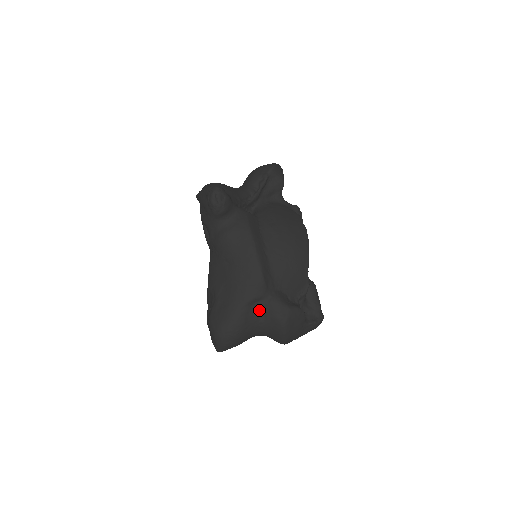
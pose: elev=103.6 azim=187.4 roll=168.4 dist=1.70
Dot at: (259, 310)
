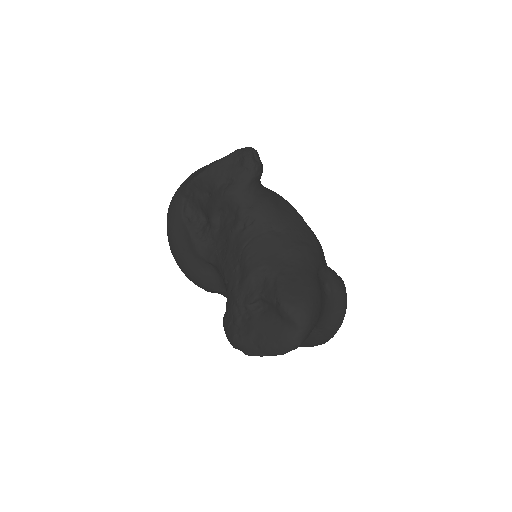
Dot at: (323, 281)
